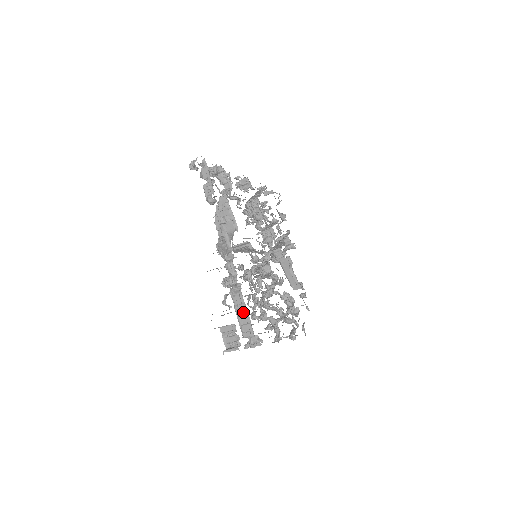
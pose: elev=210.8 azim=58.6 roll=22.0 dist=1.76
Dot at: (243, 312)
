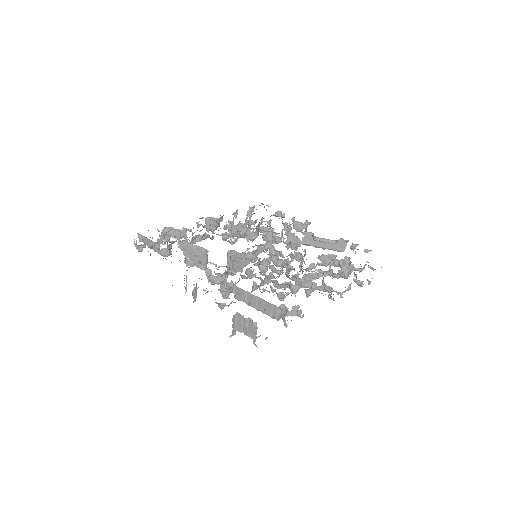
Dot at: (253, 300)
